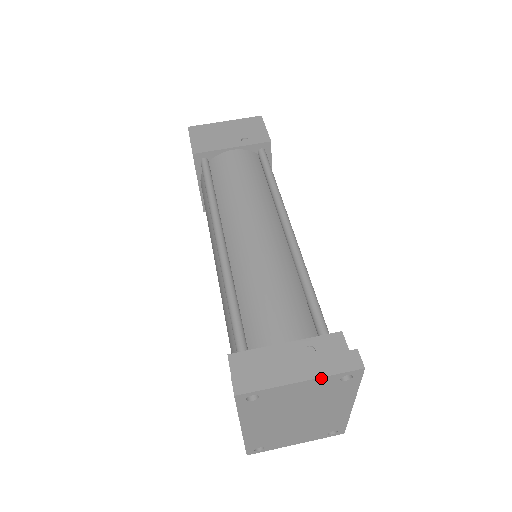
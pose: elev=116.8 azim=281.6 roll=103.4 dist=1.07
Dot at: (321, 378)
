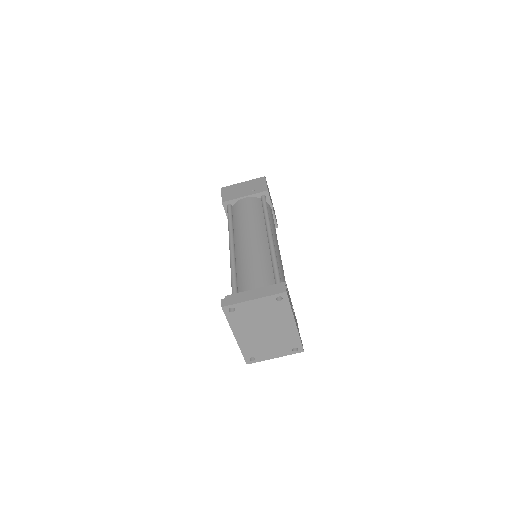
Dot at: (264, 298)
